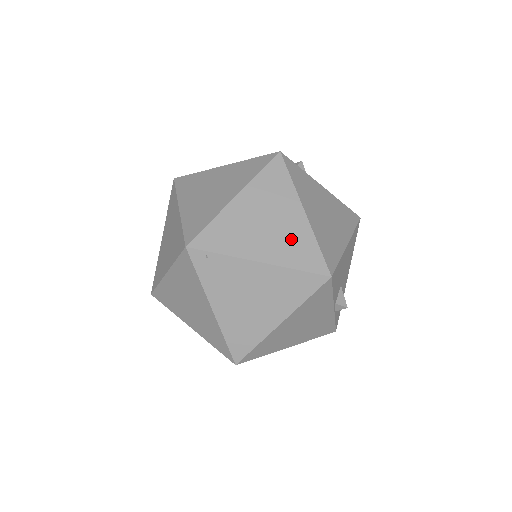
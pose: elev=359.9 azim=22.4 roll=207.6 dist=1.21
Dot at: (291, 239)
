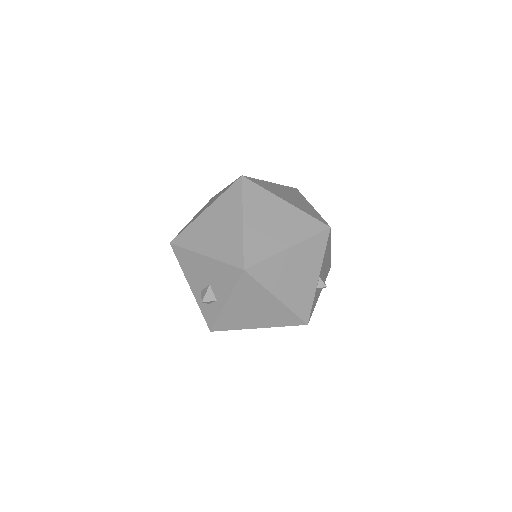
Dot at: (305, 207)
